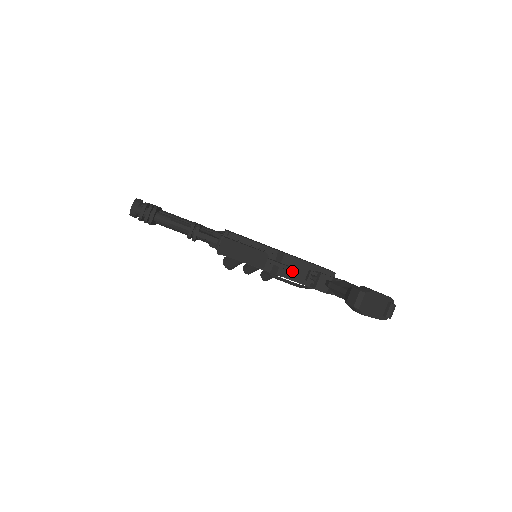
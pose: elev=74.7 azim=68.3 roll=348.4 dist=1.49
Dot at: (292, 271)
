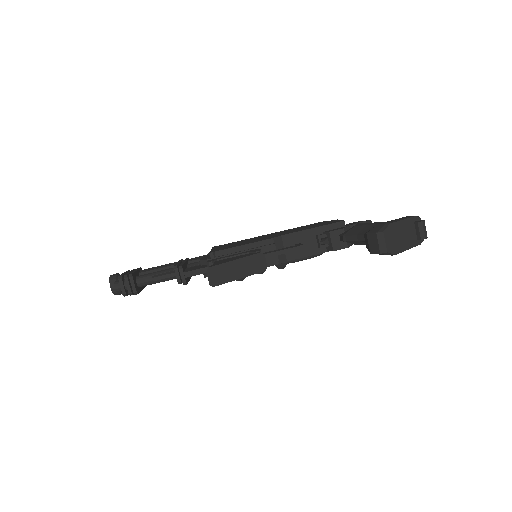
Dot at: (299, 249)
